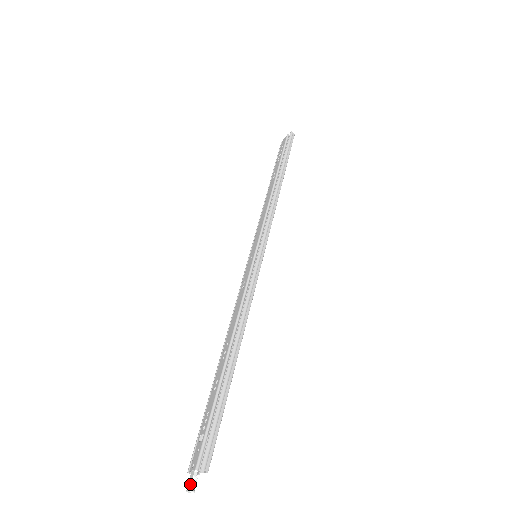
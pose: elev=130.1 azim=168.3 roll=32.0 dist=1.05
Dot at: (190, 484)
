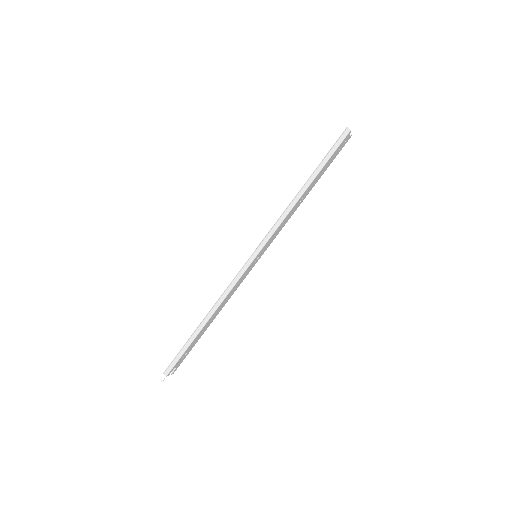
Dot at: (162, 377)
